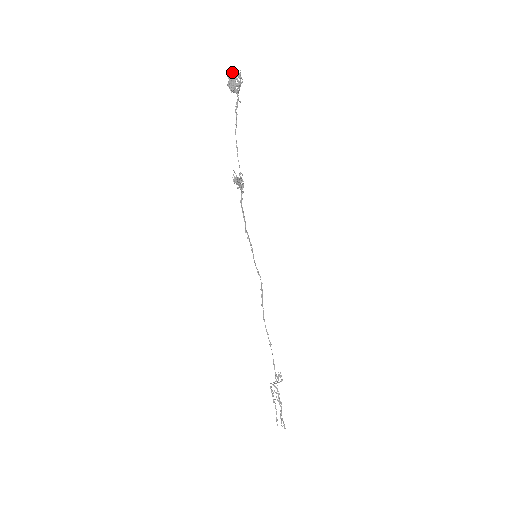
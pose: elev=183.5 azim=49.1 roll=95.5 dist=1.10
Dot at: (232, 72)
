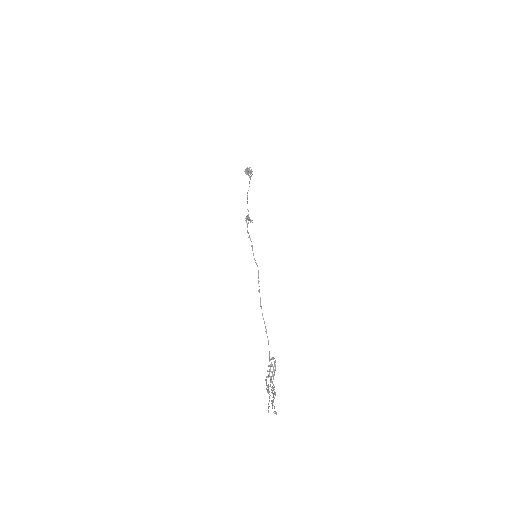
Dot at: (247, 168)
